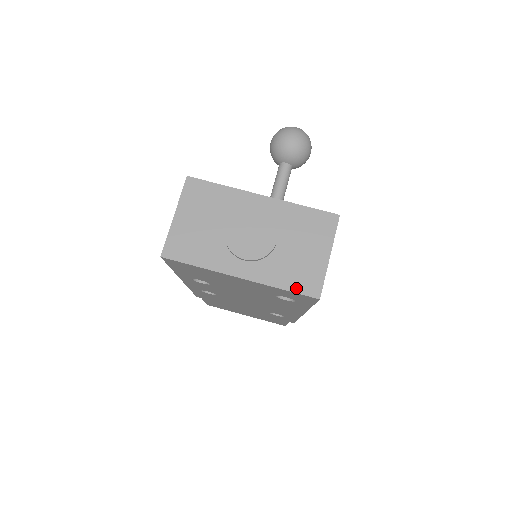
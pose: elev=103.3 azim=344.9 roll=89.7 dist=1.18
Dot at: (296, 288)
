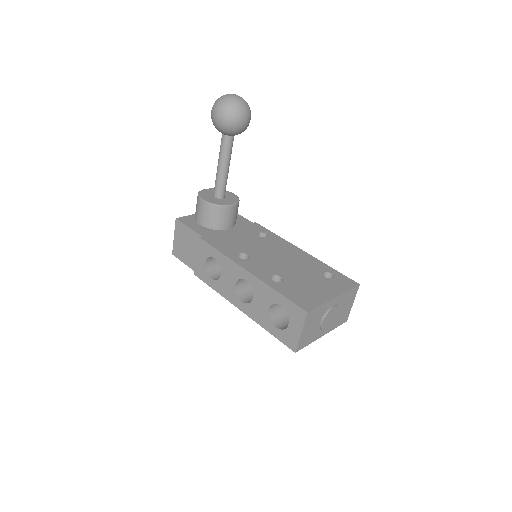
Dot at: (340, 324)
